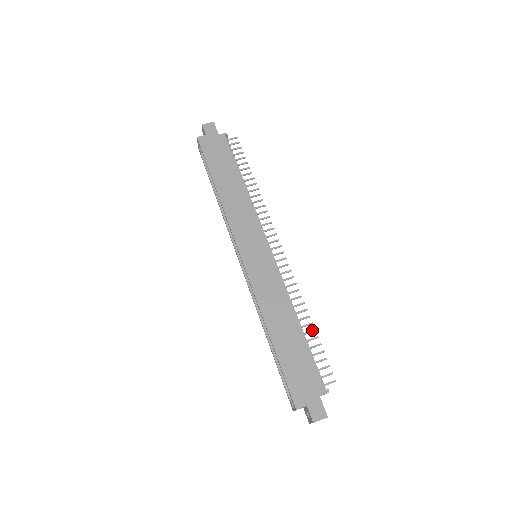
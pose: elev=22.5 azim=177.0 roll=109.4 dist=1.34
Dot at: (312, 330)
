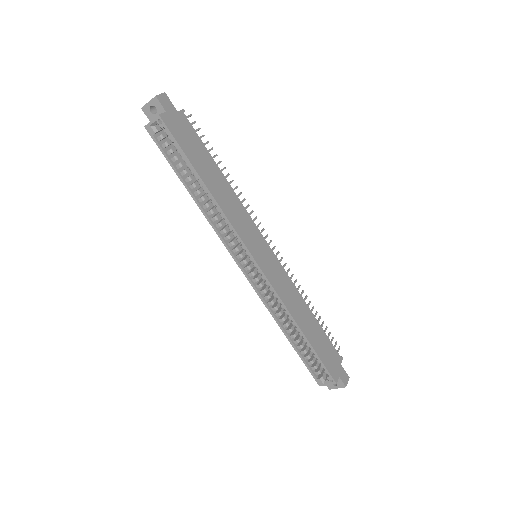
Dot at: (316, 312)
